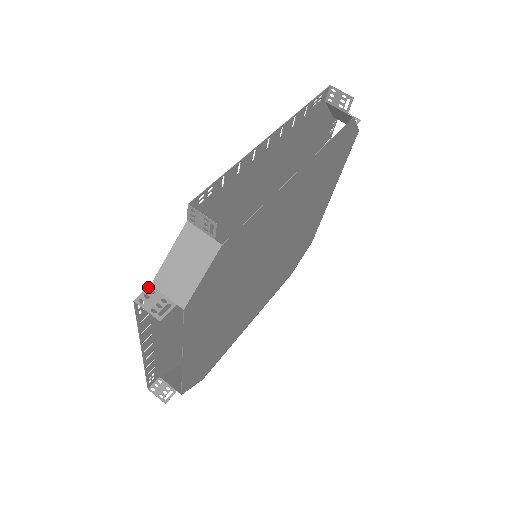
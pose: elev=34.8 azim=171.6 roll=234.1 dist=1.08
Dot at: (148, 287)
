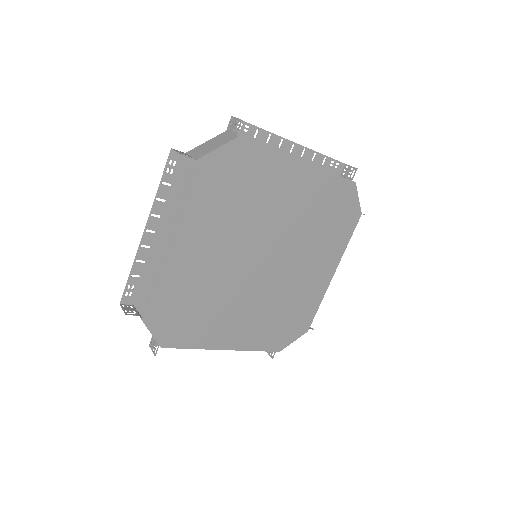
Dot at: (183, 152)
